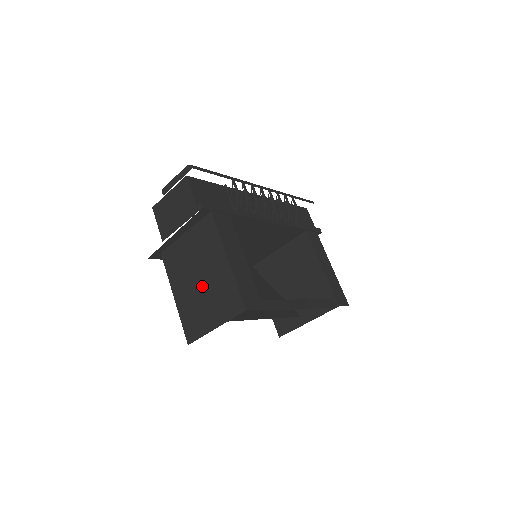
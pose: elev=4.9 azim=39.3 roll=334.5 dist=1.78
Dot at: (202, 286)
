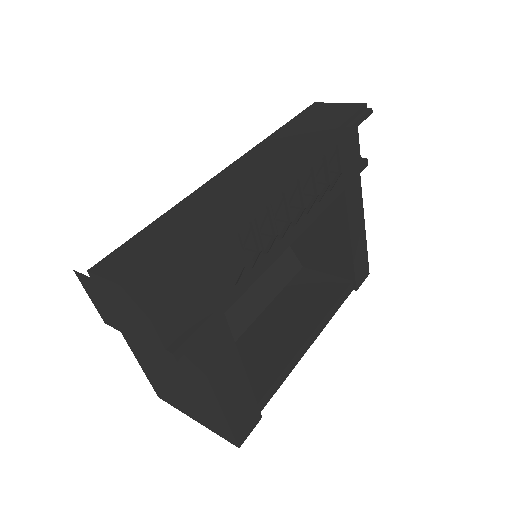
Dot at: (176, 384)
